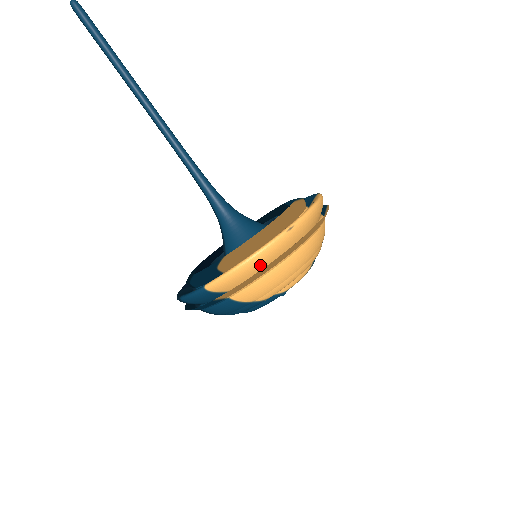
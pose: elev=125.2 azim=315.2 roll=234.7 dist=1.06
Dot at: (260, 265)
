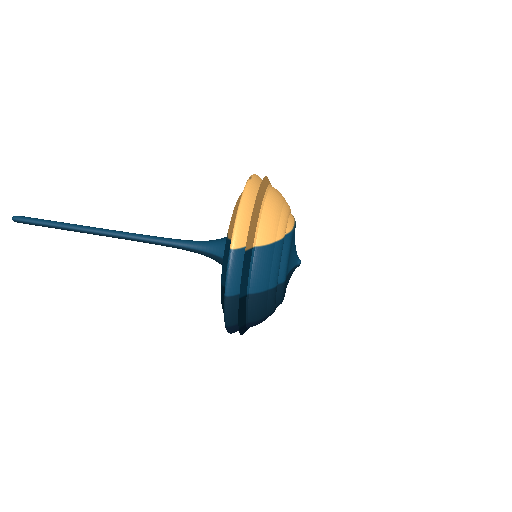
Dot at: (253, 205)
